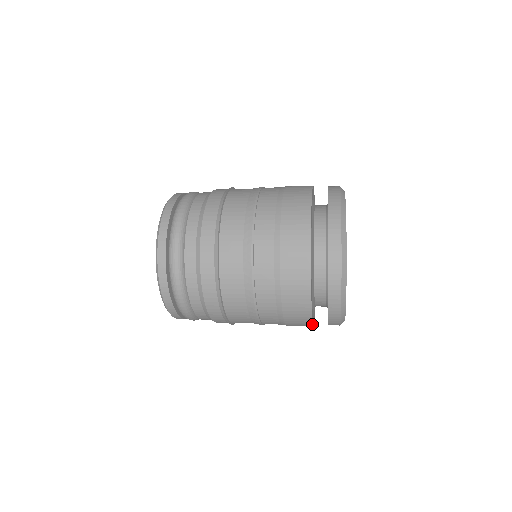
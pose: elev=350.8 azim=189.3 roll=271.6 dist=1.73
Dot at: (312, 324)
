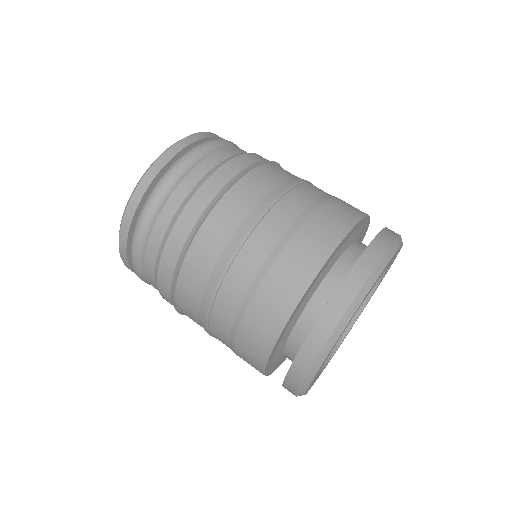
Dot at: (265, 368)
